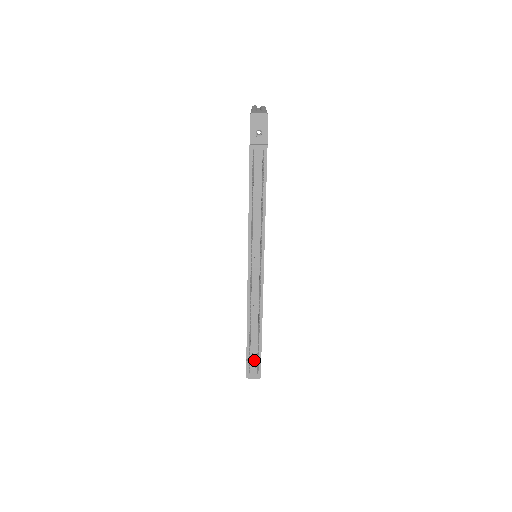
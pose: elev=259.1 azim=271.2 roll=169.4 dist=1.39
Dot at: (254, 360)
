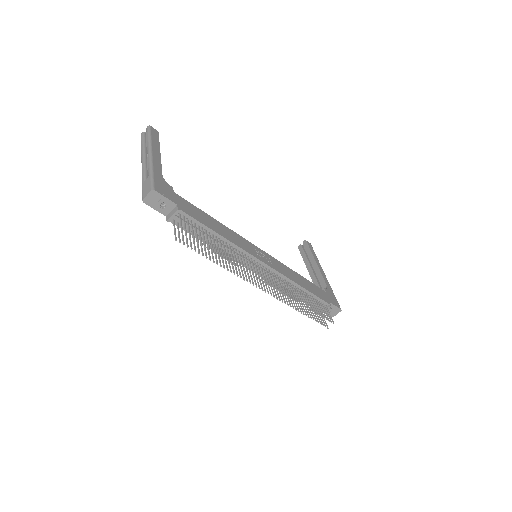
Dot at: occluded
